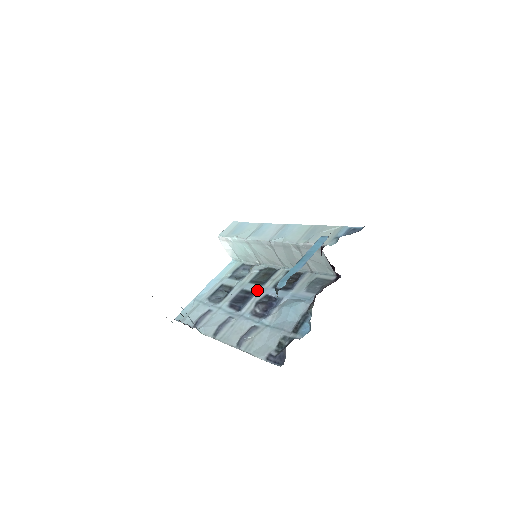
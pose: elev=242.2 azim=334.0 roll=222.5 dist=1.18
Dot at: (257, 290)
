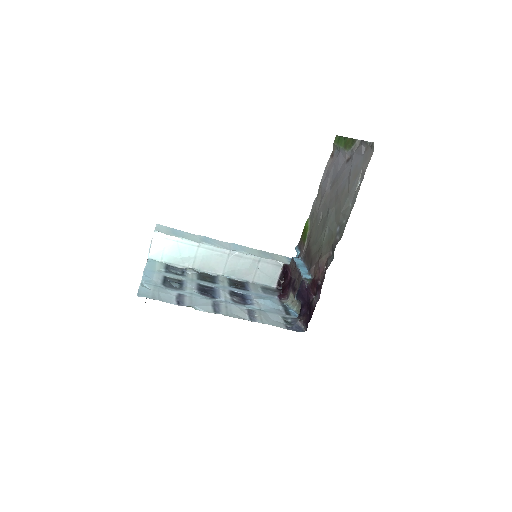
Dot at: (216, 286)
